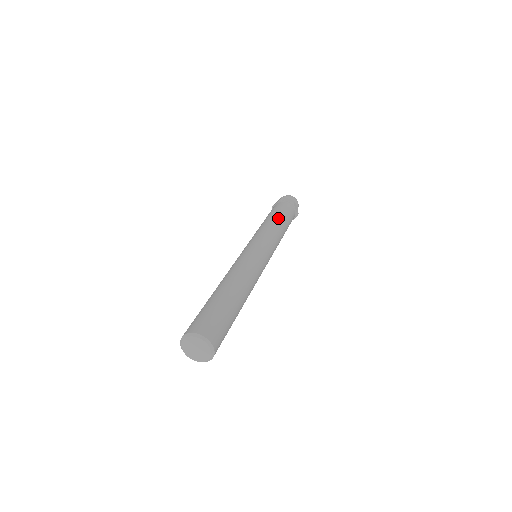
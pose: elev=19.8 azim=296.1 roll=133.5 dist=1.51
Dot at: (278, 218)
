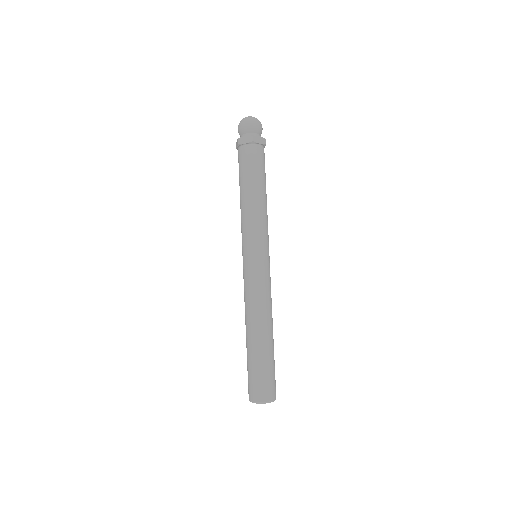
Dot at: (263, 190)
